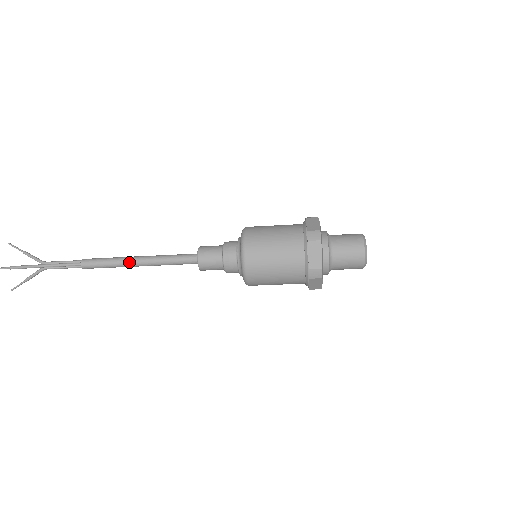
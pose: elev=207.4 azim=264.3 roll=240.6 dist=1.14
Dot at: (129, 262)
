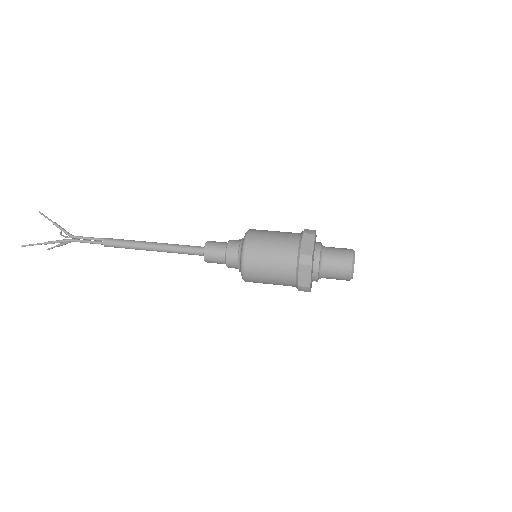
Dot at: (145, 248)
